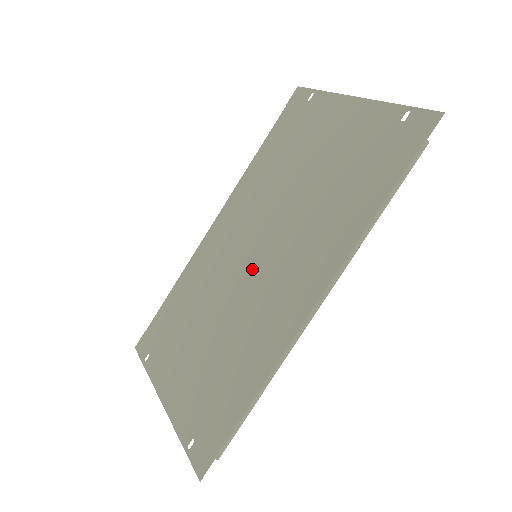
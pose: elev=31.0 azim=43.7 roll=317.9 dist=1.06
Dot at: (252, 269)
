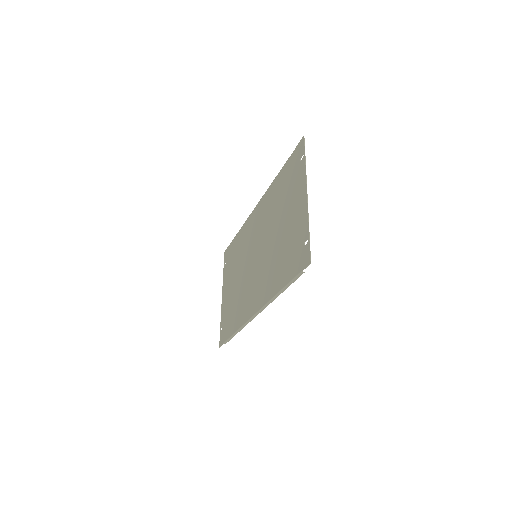
Dot at: (253, 263)
